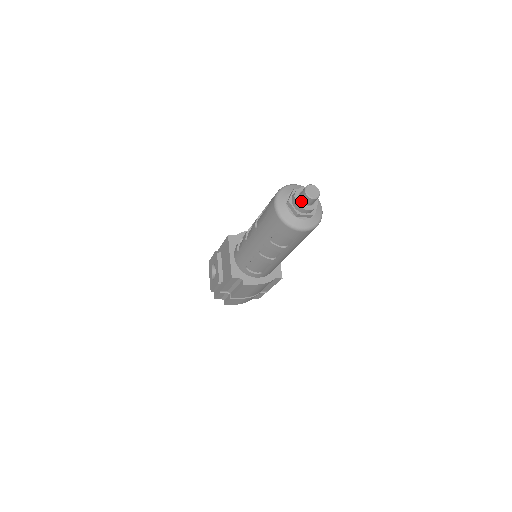
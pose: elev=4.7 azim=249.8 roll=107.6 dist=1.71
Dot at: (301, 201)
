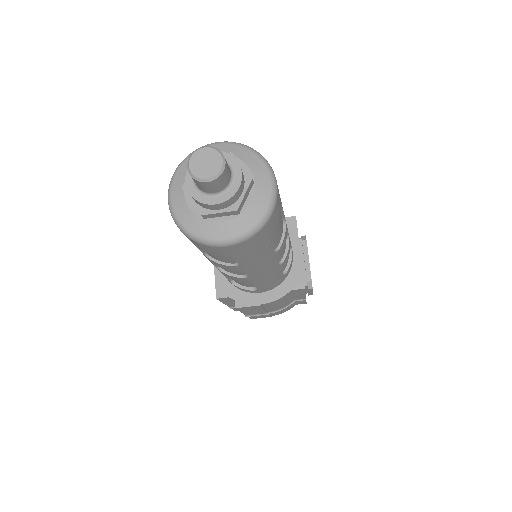
Dot at: (197, 187)
